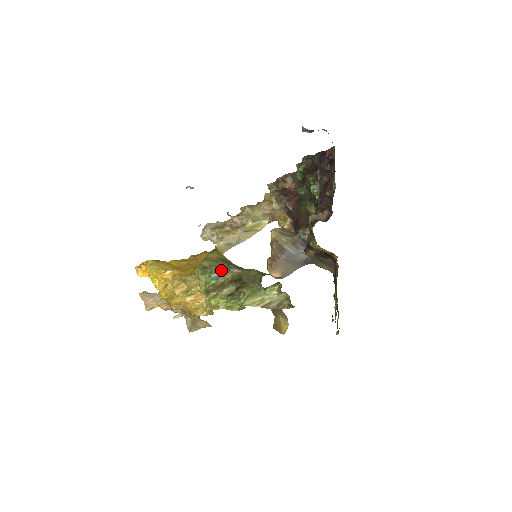
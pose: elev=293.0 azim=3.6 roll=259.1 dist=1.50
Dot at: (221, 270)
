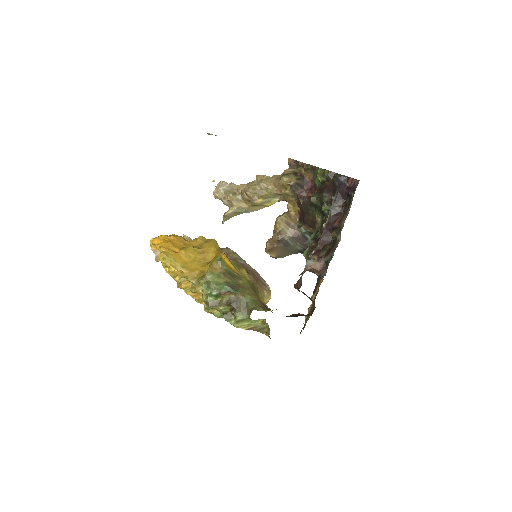
Dot at: (221, 290)
